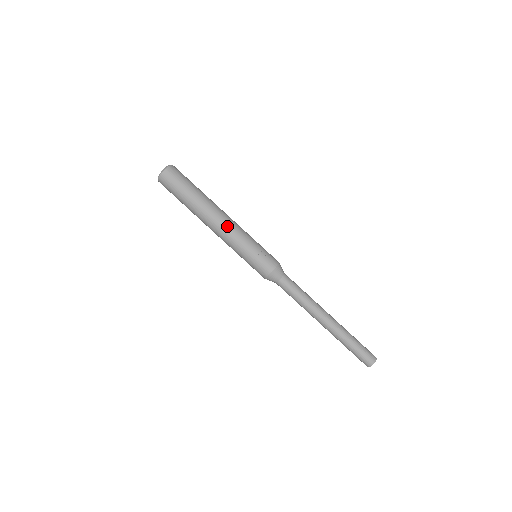
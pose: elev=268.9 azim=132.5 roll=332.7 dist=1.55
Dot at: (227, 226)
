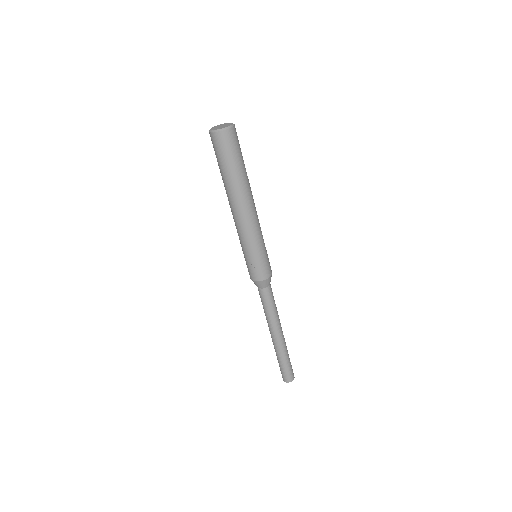
Dot at: (241, 223)
